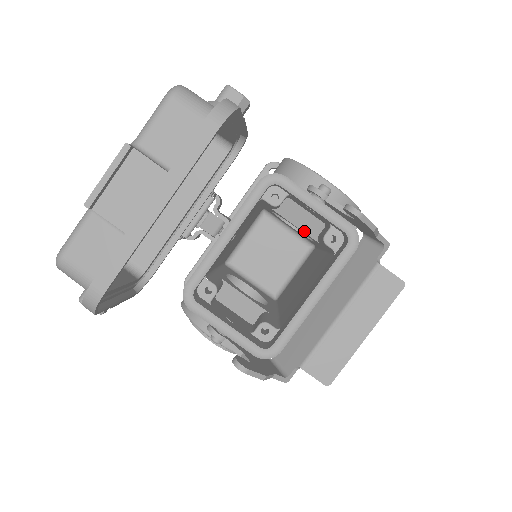
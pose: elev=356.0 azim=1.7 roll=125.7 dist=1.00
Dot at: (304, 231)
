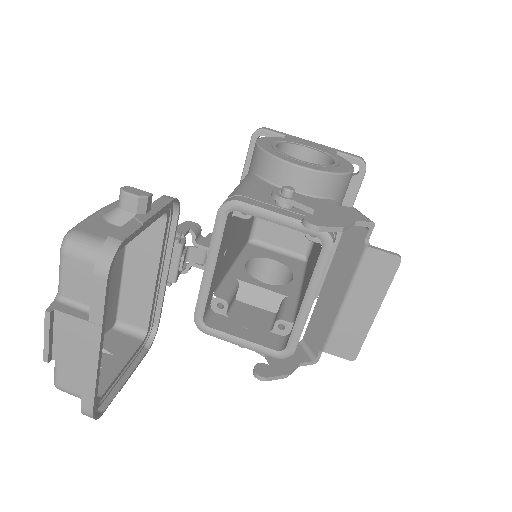
Dot at: occluded
